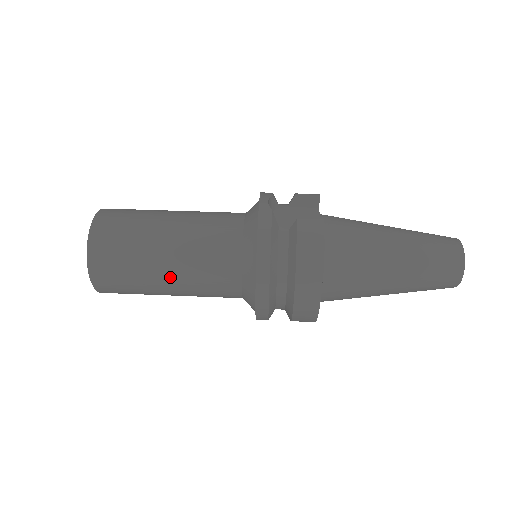
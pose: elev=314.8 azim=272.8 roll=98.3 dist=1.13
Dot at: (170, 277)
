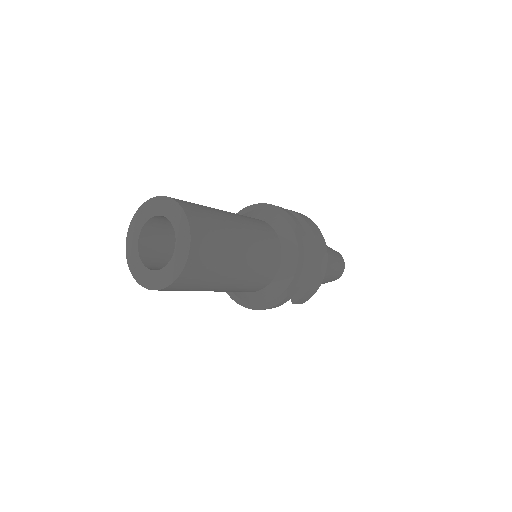
Dot at: (244, 240)
